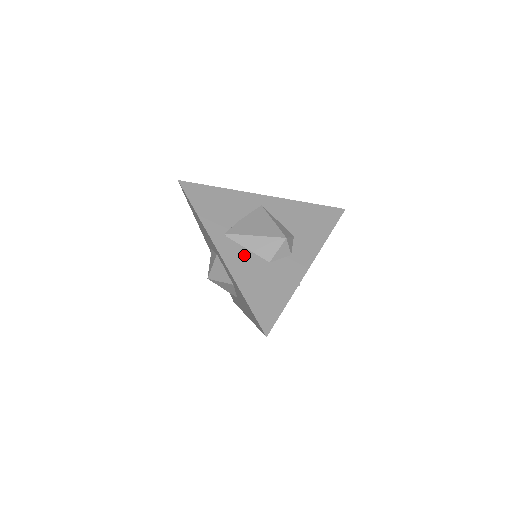
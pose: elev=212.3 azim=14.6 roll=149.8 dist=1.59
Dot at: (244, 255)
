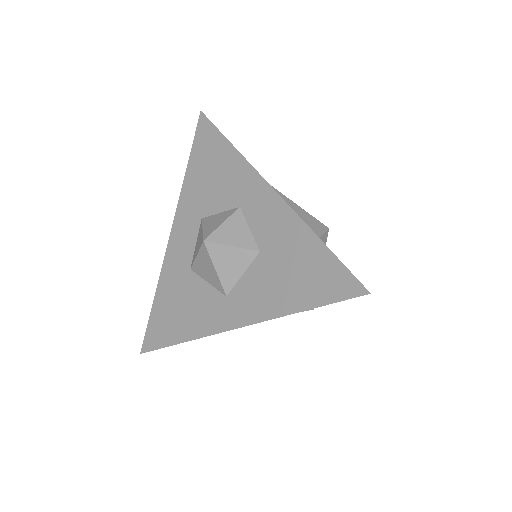
Dot at: occluded
